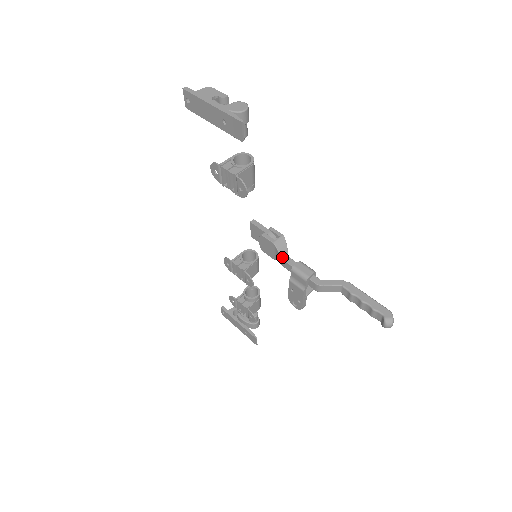
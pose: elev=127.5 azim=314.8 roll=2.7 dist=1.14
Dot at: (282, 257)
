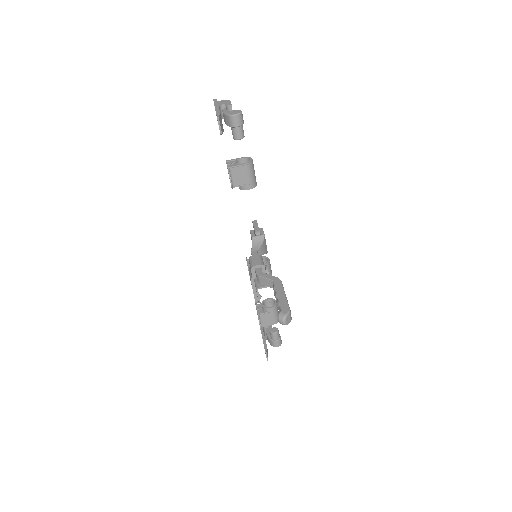
Dot at: (252, 249)
